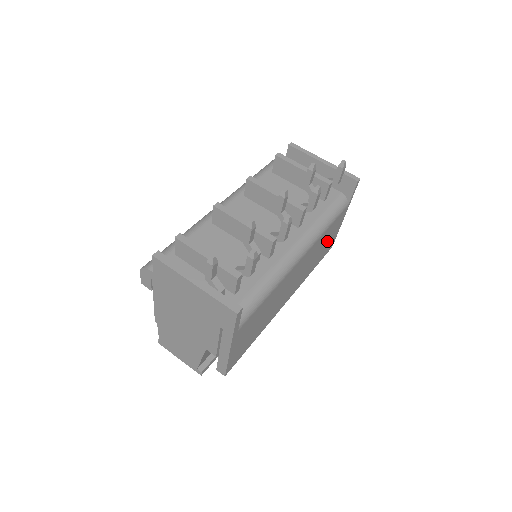
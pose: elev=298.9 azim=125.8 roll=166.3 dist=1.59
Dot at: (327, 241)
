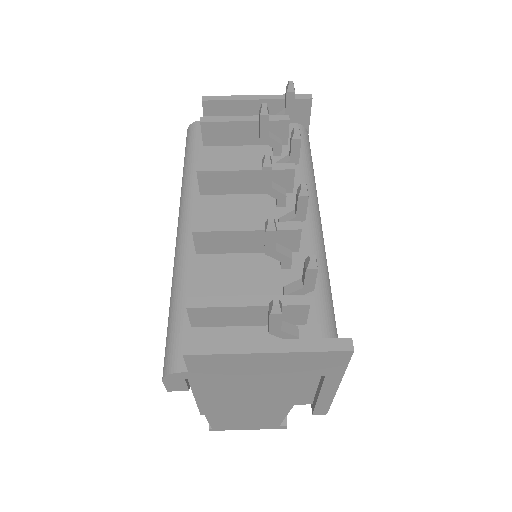
Dot at: occluded
